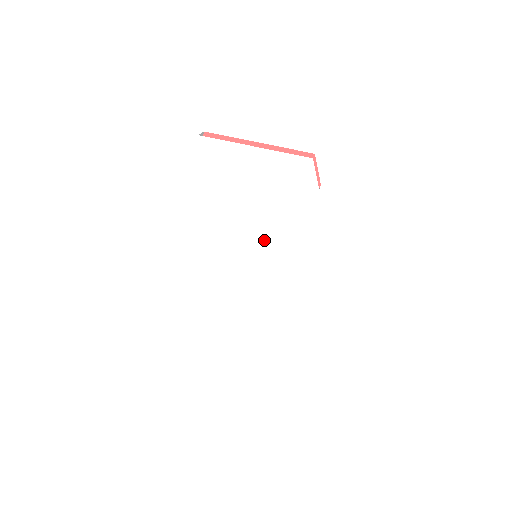
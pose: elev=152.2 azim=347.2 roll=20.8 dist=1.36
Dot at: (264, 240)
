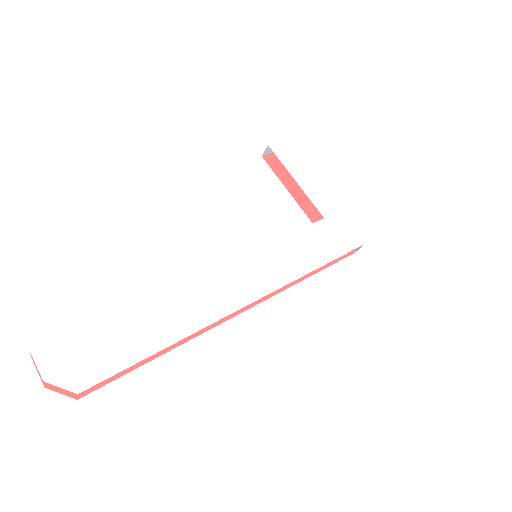
Dot at: (285, 242)
